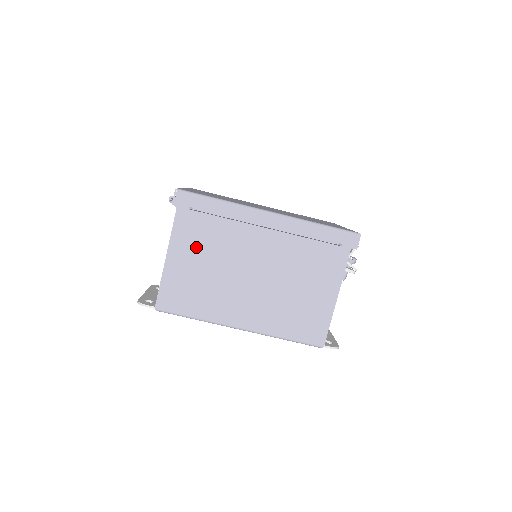
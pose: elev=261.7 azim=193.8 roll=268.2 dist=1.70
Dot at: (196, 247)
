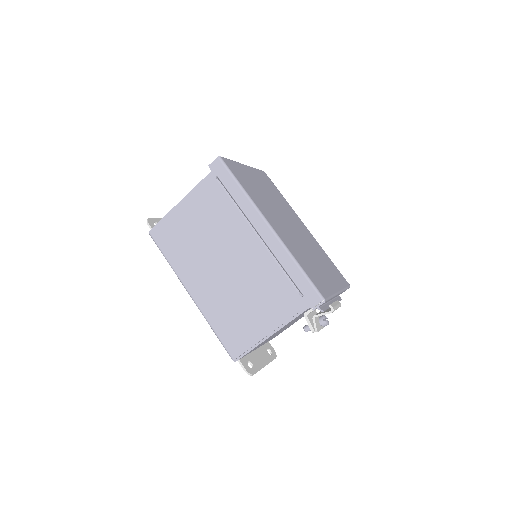
Dot at: (203, 210)
